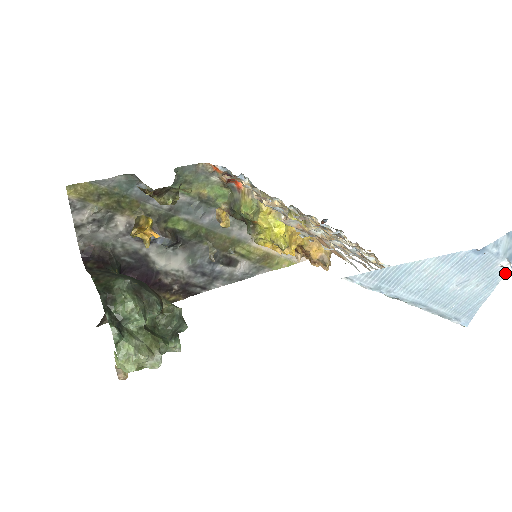
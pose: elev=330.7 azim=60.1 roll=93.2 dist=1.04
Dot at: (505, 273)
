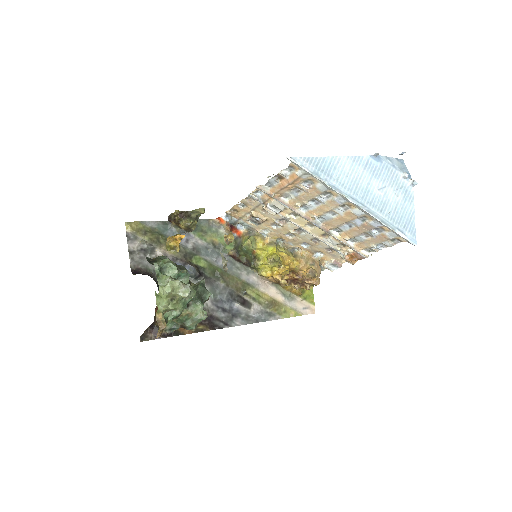
Dot at: (413, 188)
